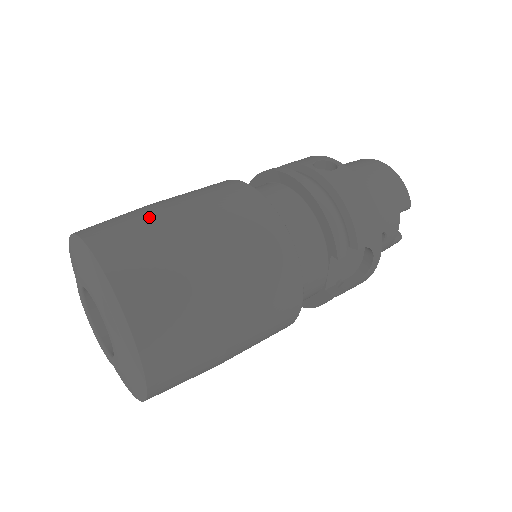
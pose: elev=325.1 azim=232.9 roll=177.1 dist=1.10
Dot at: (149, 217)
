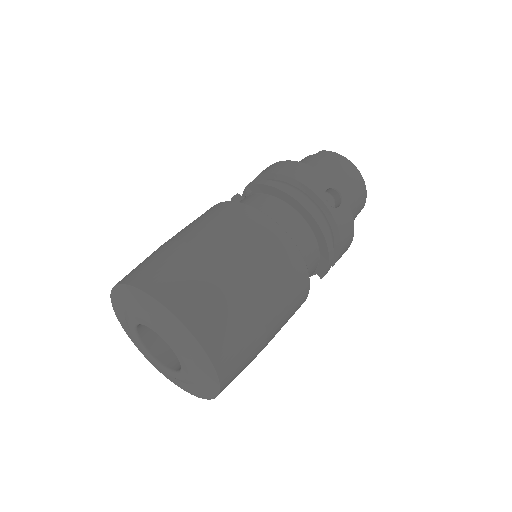
Dot at: (228, 291)
